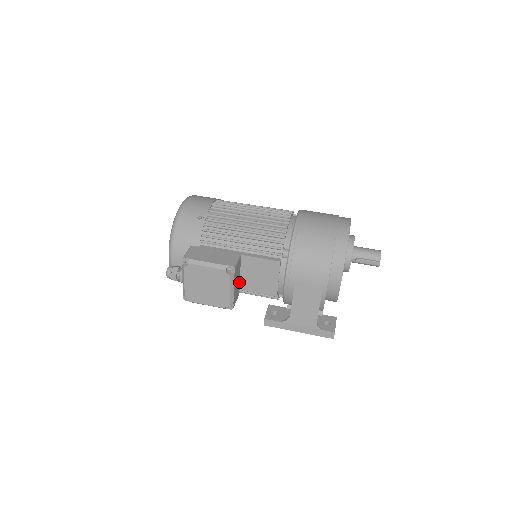
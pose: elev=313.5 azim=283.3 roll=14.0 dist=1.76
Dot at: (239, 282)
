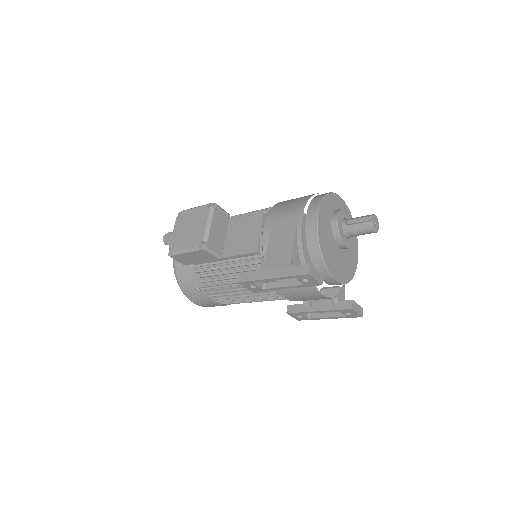
Dot at: (223, 241)
